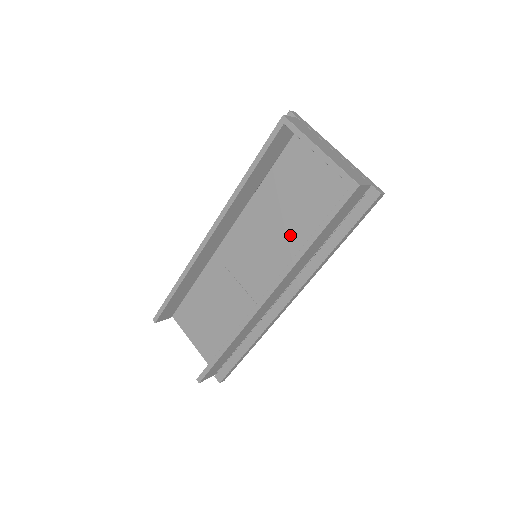
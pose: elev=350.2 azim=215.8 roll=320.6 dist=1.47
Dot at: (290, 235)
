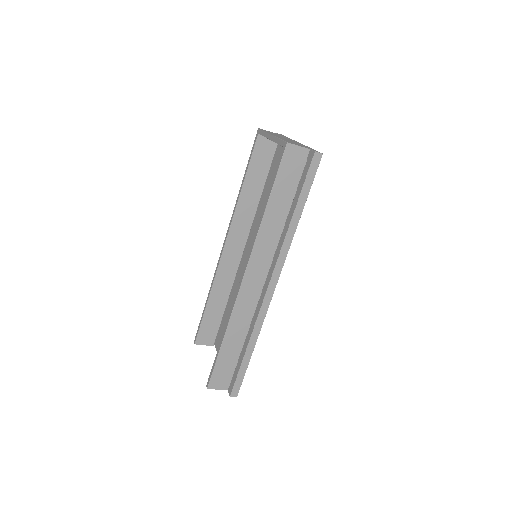
Dot at: occluded
